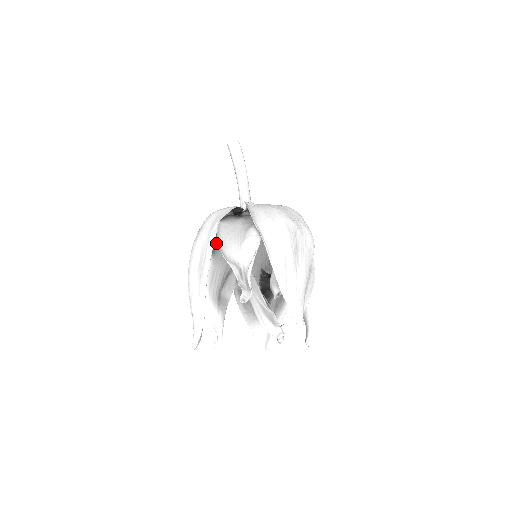
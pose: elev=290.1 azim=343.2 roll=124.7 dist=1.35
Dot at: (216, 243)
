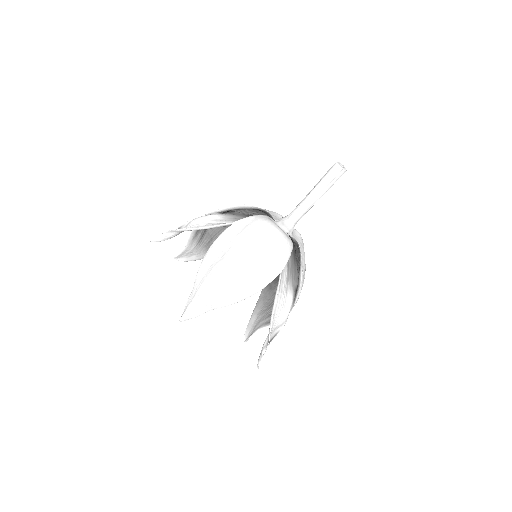
Dot at: (245, 223)
